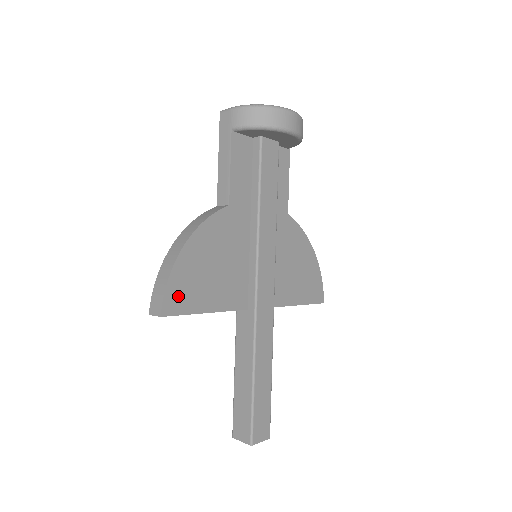
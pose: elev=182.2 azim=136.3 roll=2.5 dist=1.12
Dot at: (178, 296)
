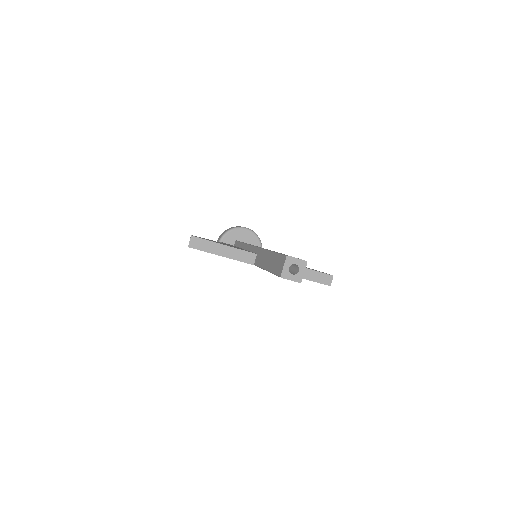
Dot at: occluded
